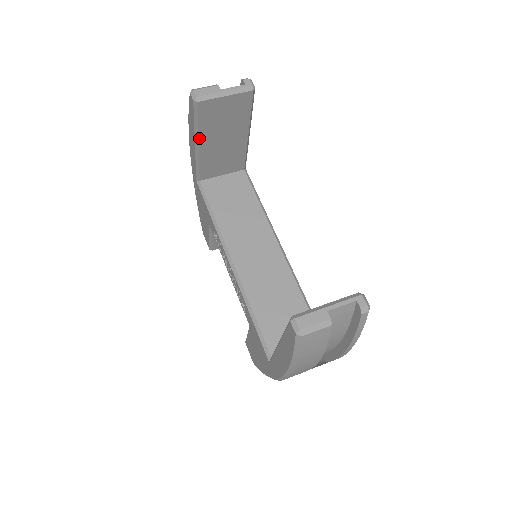
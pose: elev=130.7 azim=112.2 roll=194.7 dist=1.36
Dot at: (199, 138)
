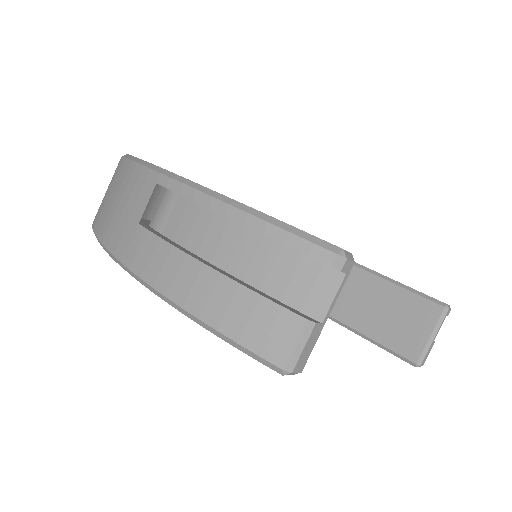
Dot at: occluded
